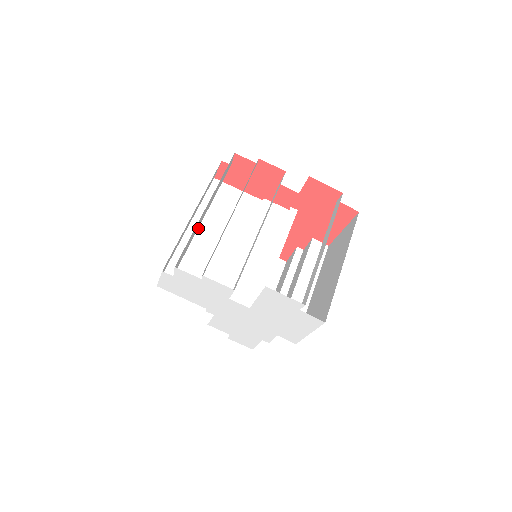
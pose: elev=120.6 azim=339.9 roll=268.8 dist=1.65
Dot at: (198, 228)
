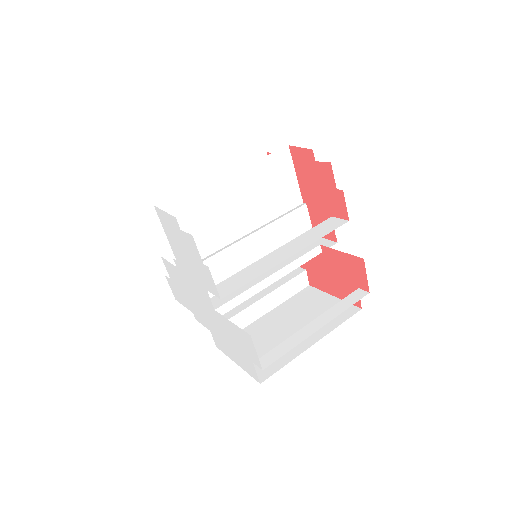
Dot at: (235, 183)
